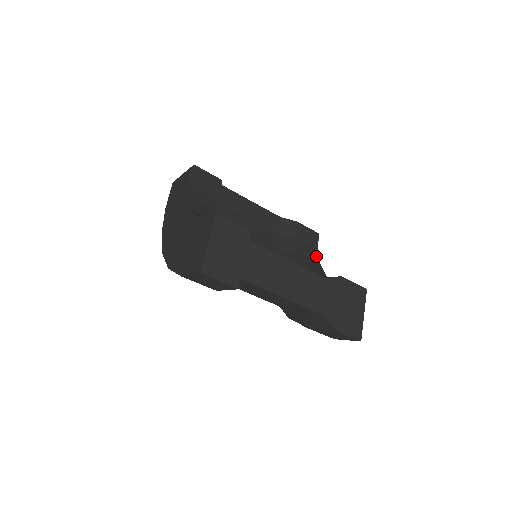
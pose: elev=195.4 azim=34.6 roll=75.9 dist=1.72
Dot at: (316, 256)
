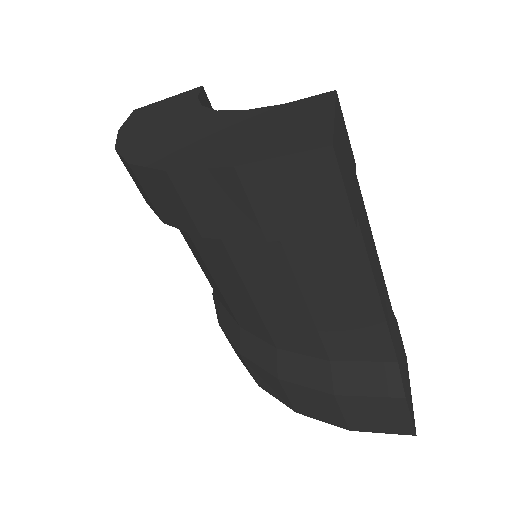
Dot at: occluded
